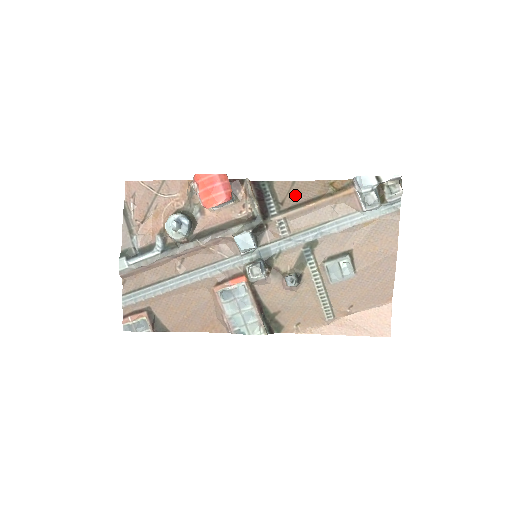
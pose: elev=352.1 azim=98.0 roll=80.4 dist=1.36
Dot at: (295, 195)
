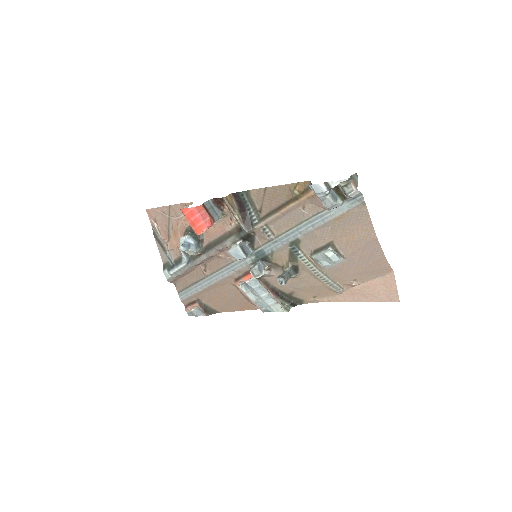
Dot at: (269, 202)
